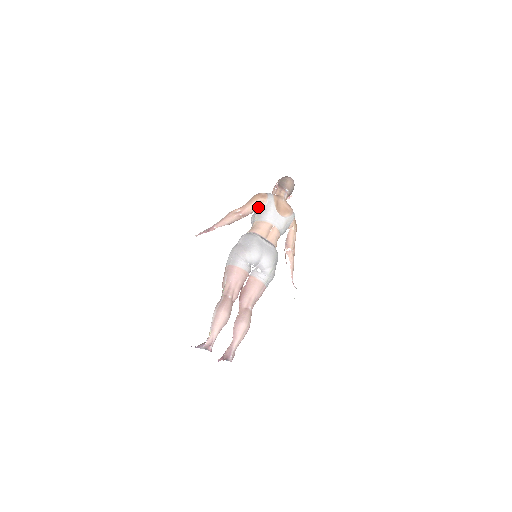
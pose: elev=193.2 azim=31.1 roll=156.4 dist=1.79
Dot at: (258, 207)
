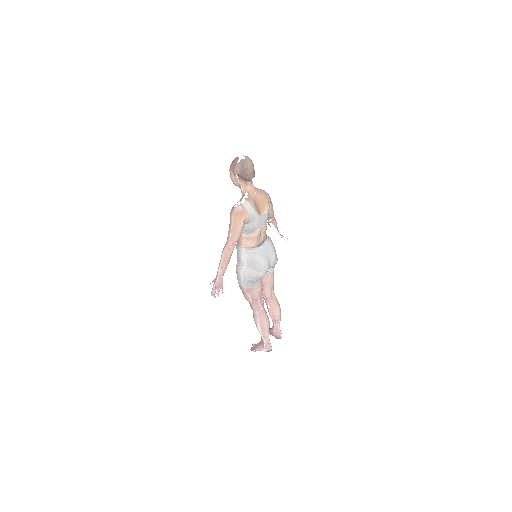
Dot at: (243, 226)
